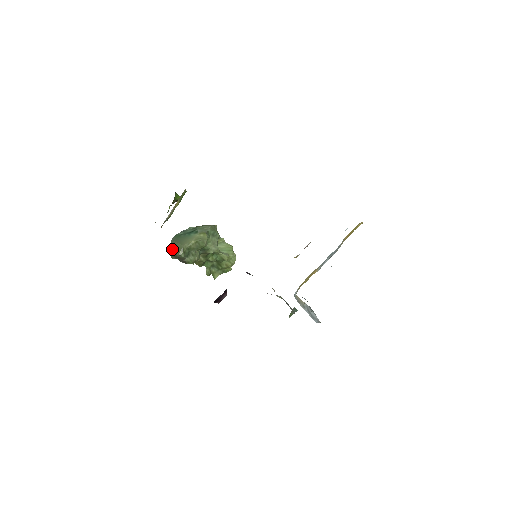
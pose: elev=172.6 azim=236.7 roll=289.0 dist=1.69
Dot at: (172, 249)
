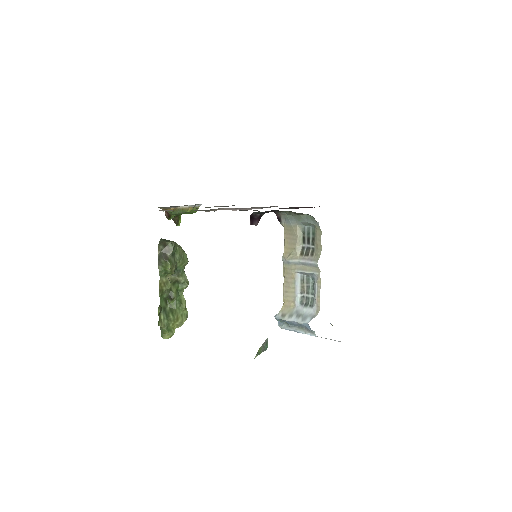
Dot at: (163, 240)
